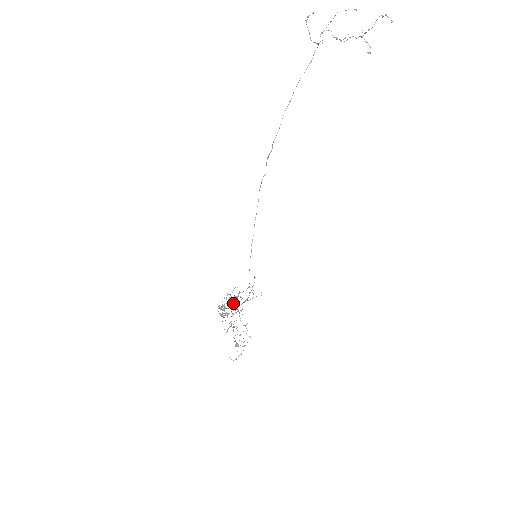
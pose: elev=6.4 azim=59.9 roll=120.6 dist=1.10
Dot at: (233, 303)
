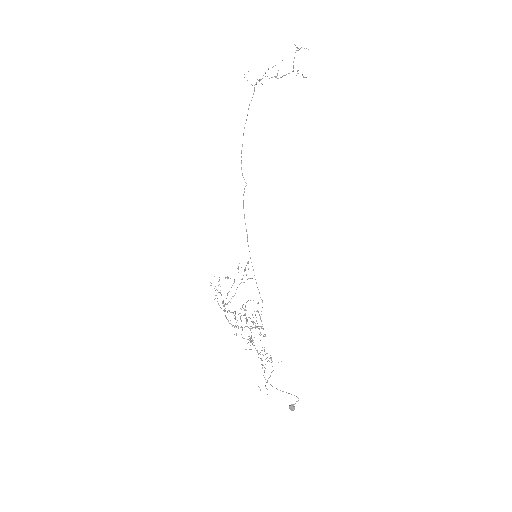
Dot at: (229, 291)
